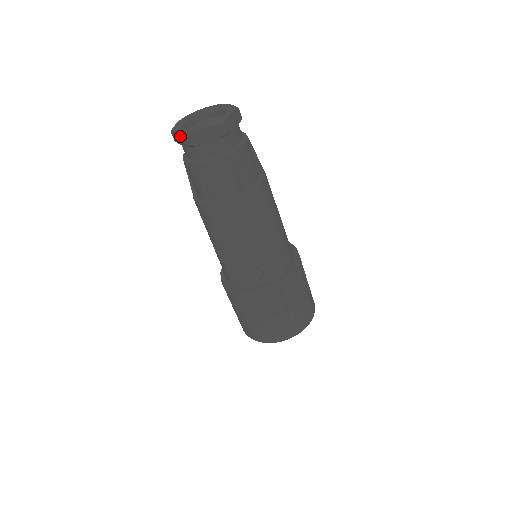
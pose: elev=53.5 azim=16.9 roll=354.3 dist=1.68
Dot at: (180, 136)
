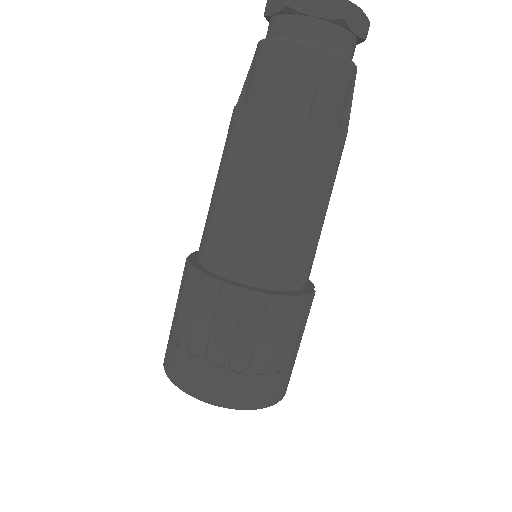
Dot at: out of frame
